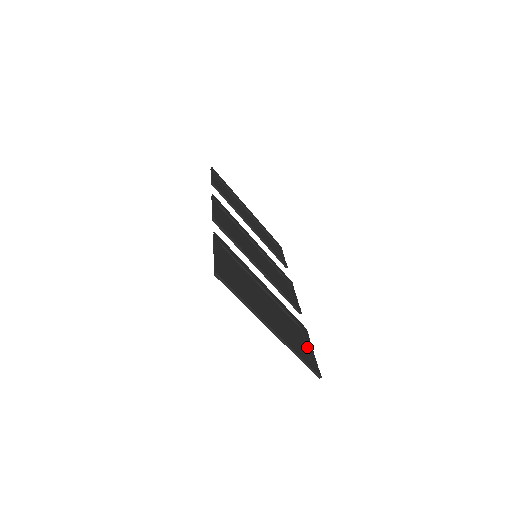
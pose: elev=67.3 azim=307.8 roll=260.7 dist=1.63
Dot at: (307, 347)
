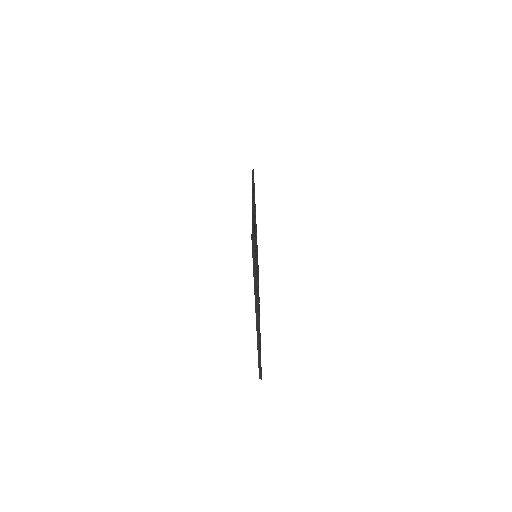
Dot at: occluded
